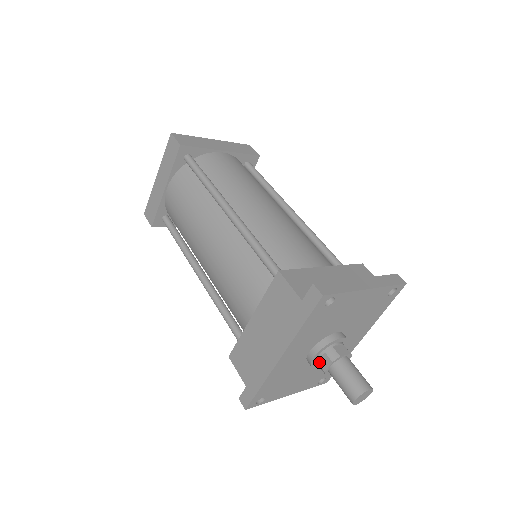
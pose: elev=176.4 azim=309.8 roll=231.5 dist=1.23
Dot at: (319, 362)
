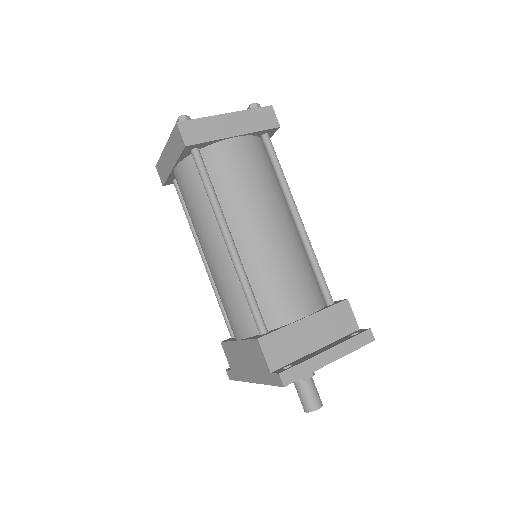
Dot at: occluded
